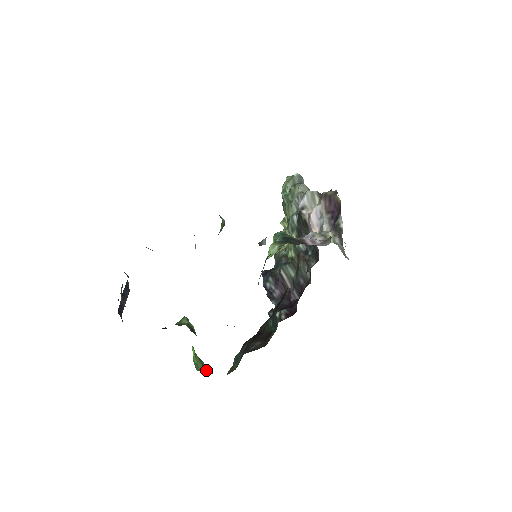
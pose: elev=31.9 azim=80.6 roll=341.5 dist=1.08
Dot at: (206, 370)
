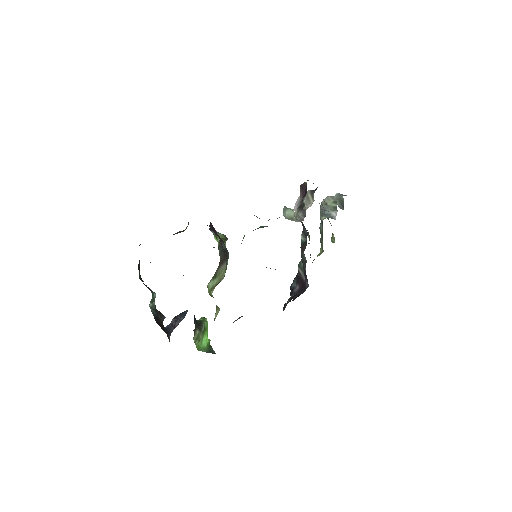
Dot at: (210, 352)
